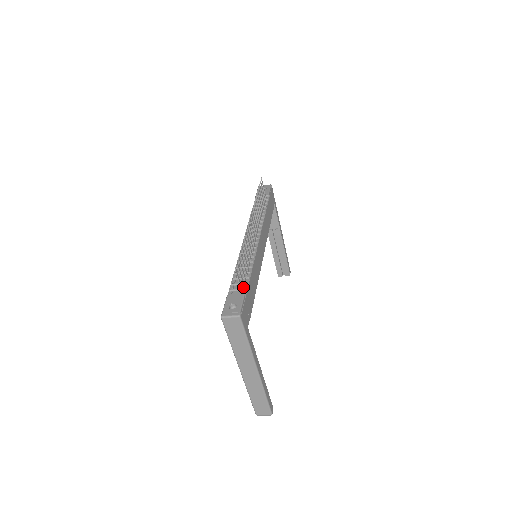
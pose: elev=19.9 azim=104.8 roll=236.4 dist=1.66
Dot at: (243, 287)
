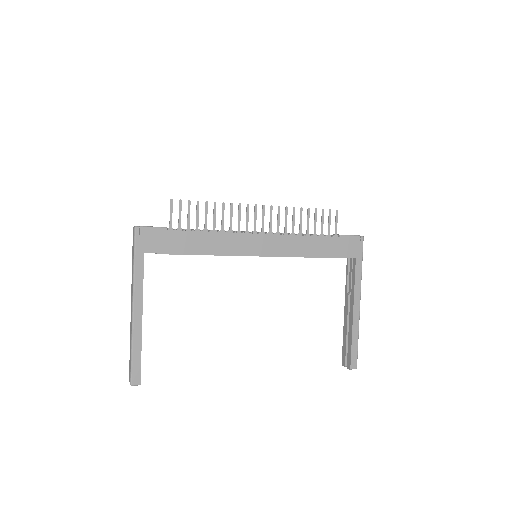
Dot at: (177, 228)
